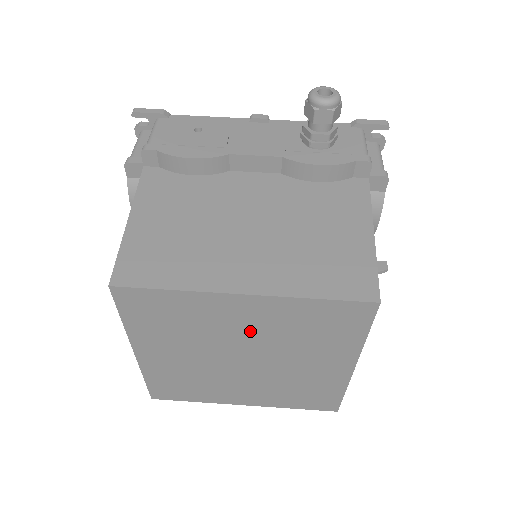
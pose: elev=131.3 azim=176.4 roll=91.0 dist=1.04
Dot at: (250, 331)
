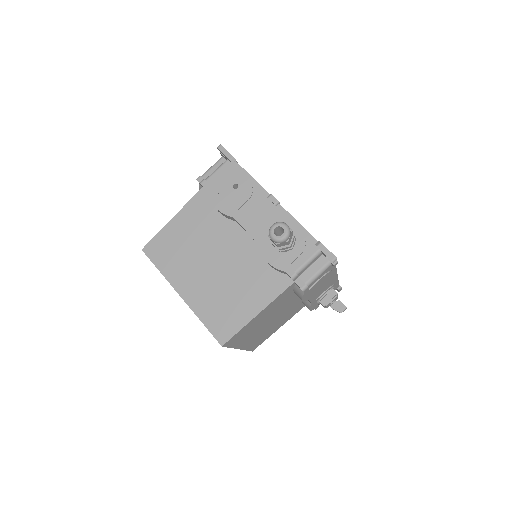
Dot at: occluded
